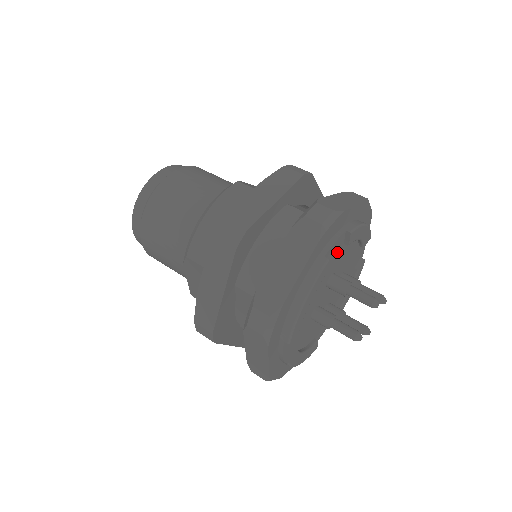
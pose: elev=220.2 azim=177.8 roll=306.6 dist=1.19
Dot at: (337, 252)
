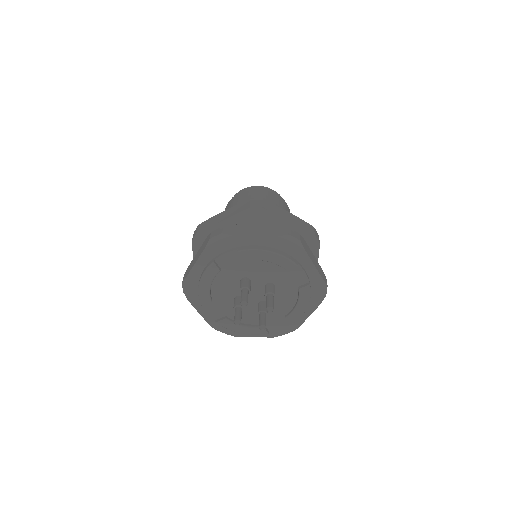
Dot at: (238, 262)
